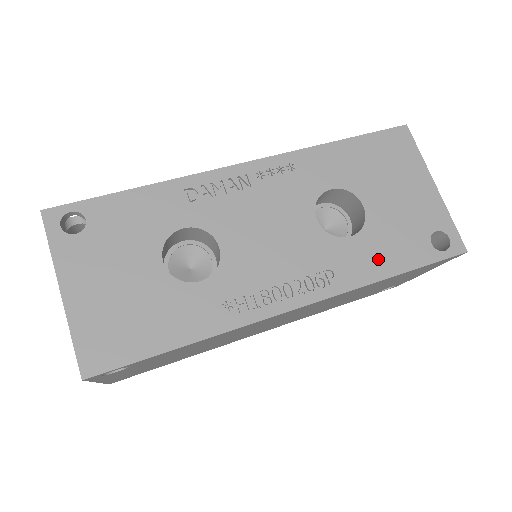
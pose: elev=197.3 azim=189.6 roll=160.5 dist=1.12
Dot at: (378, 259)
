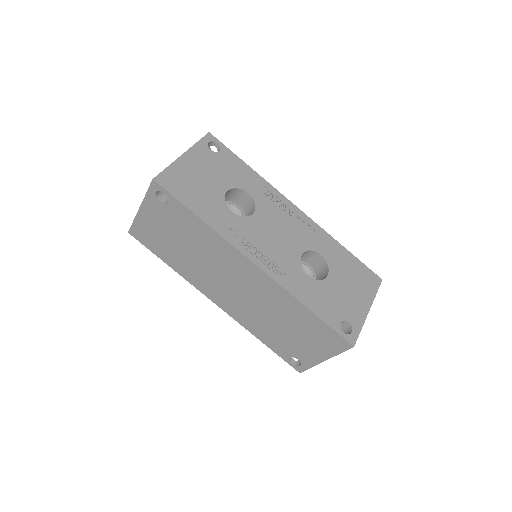
Dot at: (310, 296)
